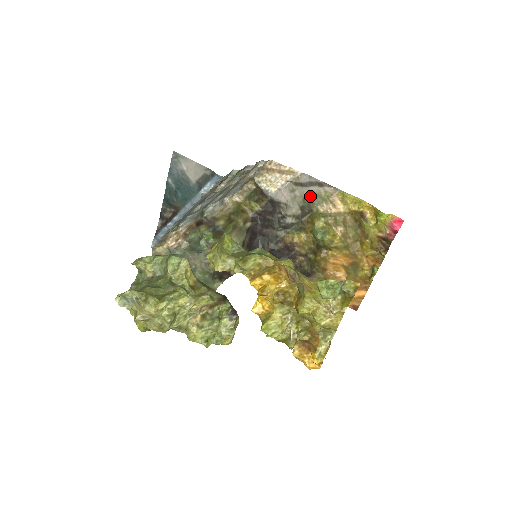
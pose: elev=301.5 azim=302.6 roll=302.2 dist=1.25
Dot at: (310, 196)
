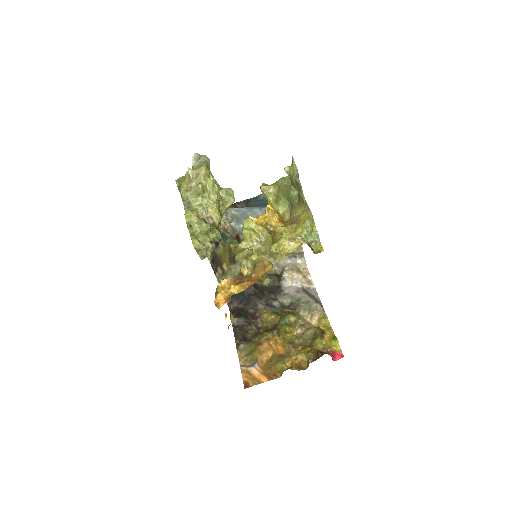
Dot at: (305, 301)
